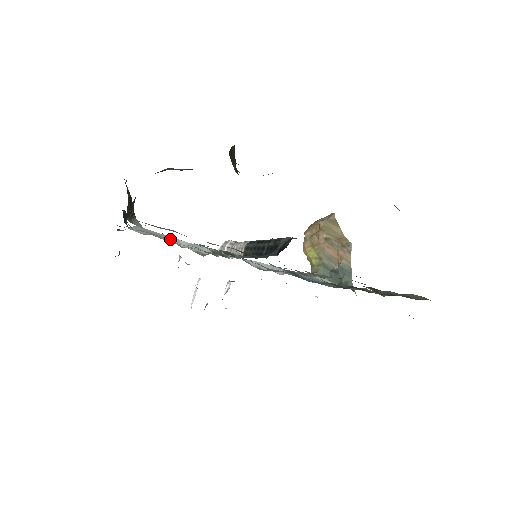
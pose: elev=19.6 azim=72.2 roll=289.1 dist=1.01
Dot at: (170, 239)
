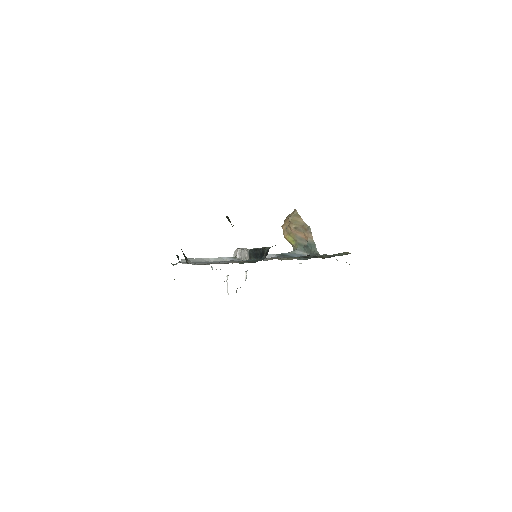
Dot at: (204, 260)
